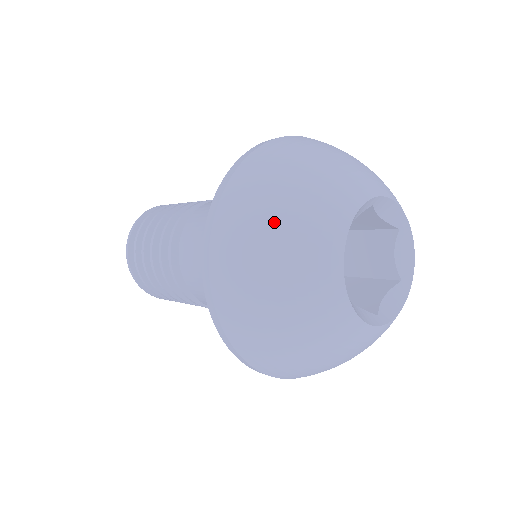
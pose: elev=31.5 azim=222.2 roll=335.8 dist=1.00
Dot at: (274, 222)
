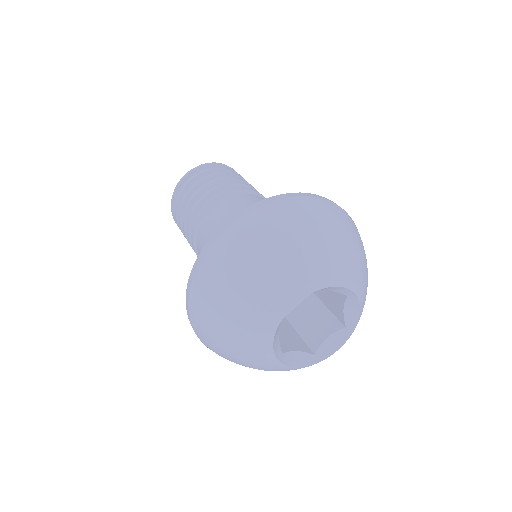
Dot at: (227, 306)
